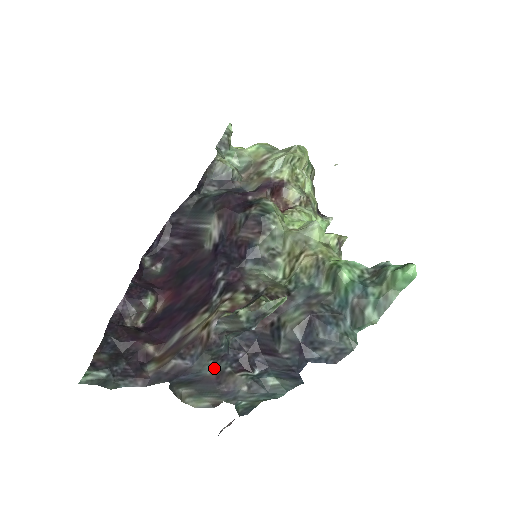
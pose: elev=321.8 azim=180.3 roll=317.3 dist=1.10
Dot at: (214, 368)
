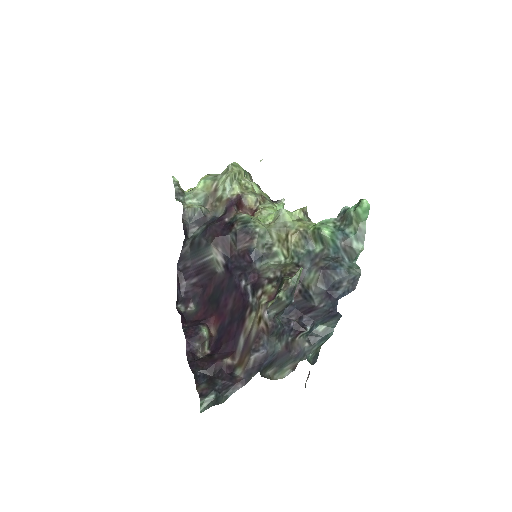
Dot at: (281, 344)
